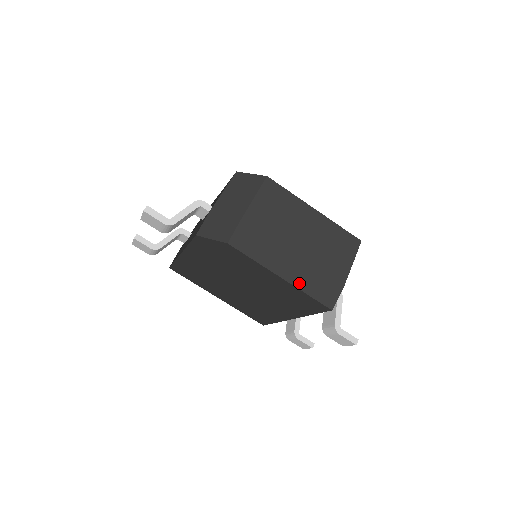
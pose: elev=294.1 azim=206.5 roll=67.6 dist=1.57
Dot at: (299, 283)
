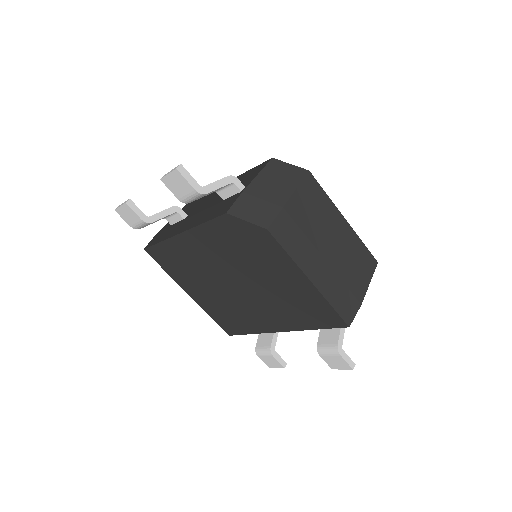
Dot at: (325, 291)
